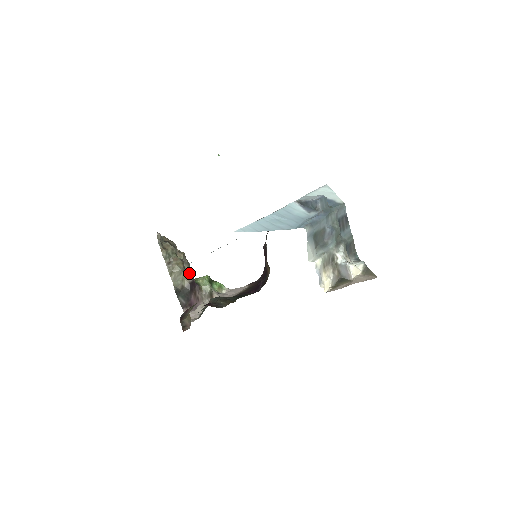
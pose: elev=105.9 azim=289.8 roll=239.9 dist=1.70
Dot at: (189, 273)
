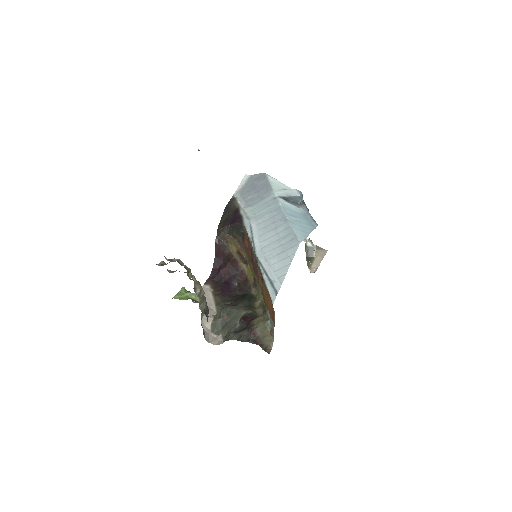
Dot at: occluded
